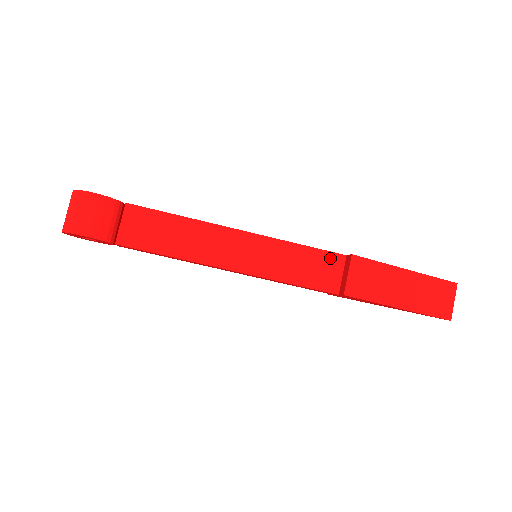
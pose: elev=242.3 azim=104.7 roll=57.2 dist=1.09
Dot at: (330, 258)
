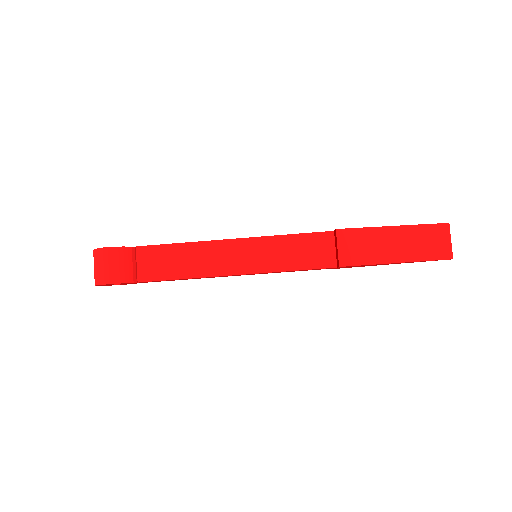
Dot at: (320, 238)
